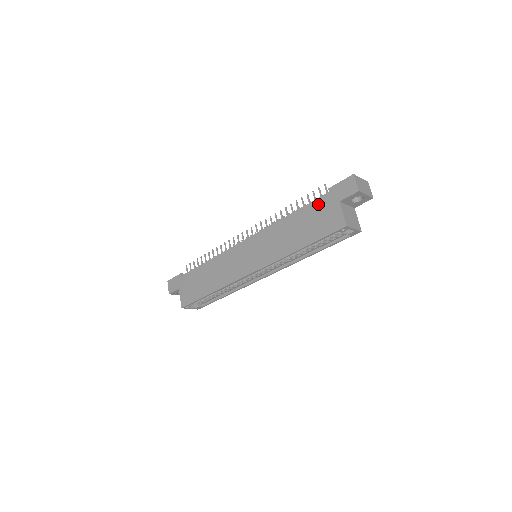
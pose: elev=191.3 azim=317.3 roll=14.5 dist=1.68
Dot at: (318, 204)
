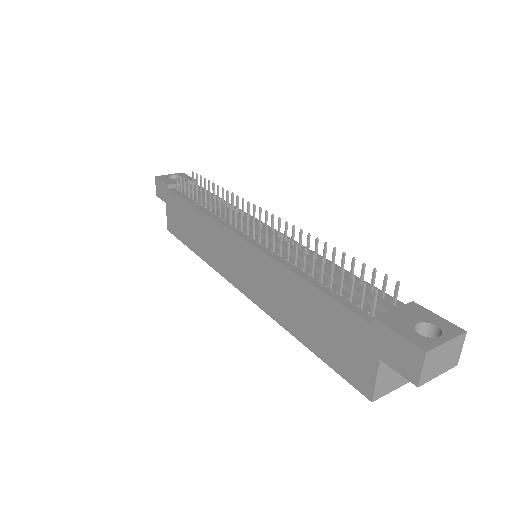
Dot at: (346, 320)
